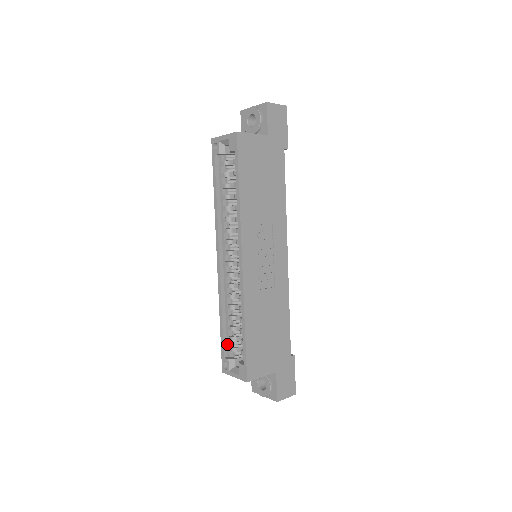
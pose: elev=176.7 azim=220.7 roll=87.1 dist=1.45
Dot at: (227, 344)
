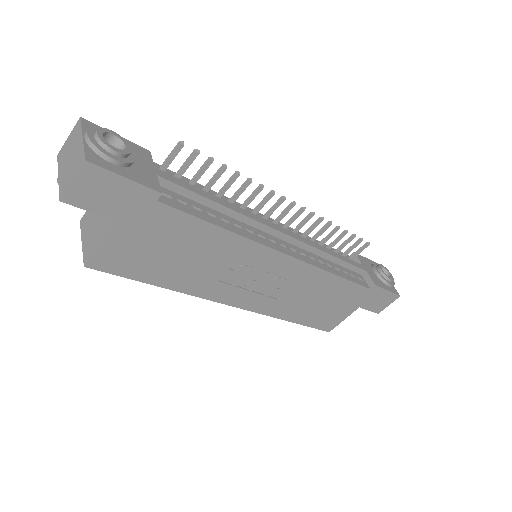
Dot at: occluded
